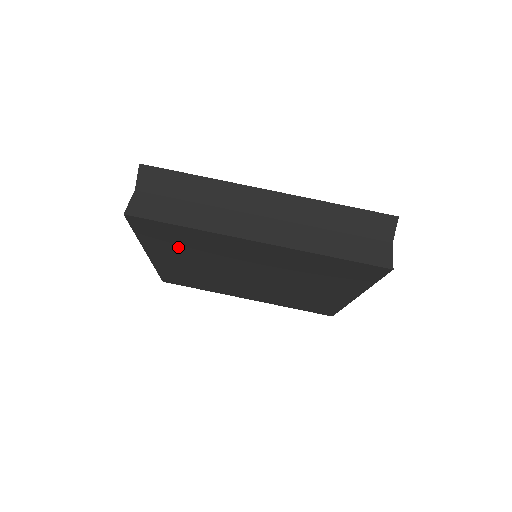
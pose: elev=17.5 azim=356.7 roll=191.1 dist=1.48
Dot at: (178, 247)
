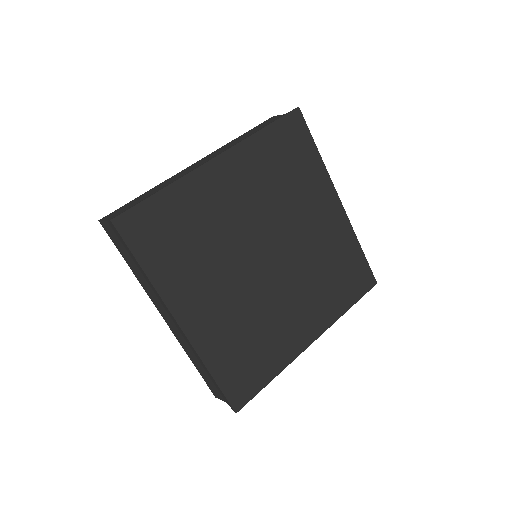
Dot at: (184, 255)
